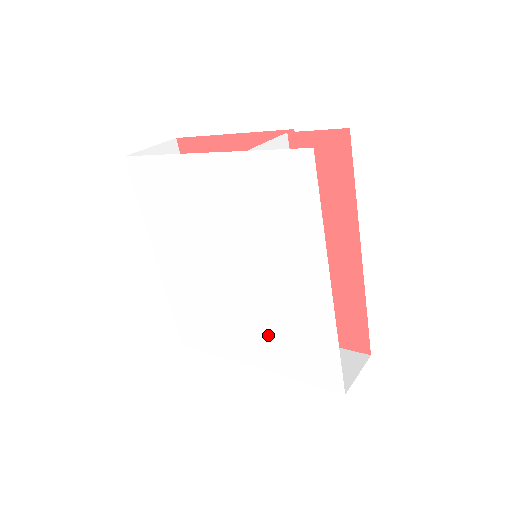
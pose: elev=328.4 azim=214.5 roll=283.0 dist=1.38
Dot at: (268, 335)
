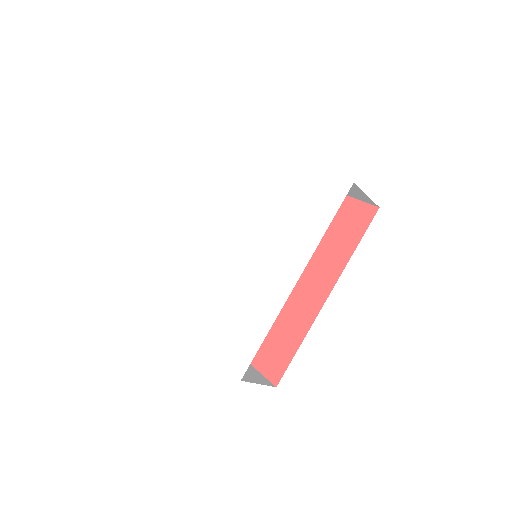
Dot at: (221, 306)
